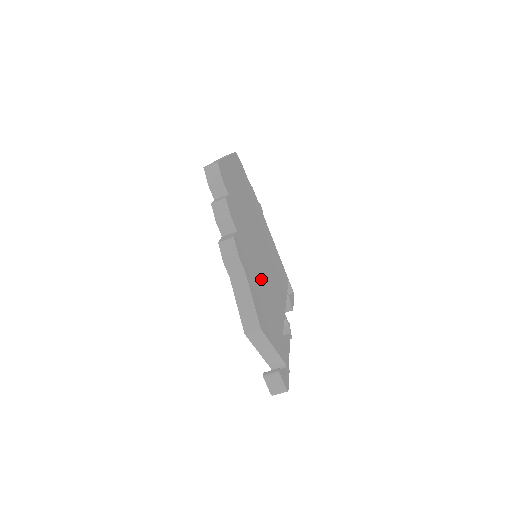
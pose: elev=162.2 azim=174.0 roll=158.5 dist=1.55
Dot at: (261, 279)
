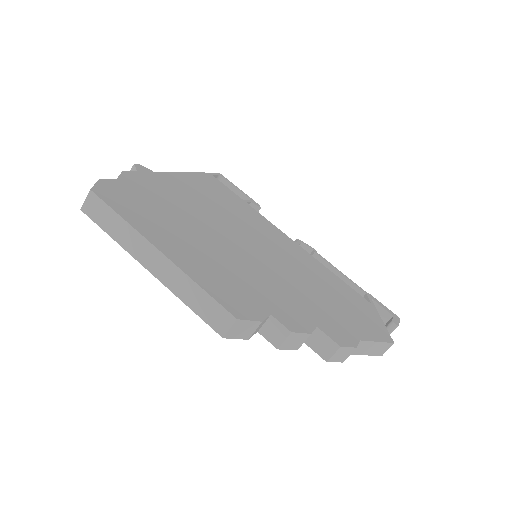
Dot at: (316, 289)
